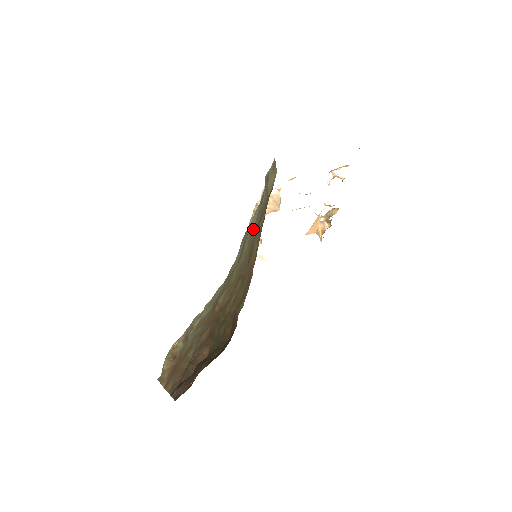
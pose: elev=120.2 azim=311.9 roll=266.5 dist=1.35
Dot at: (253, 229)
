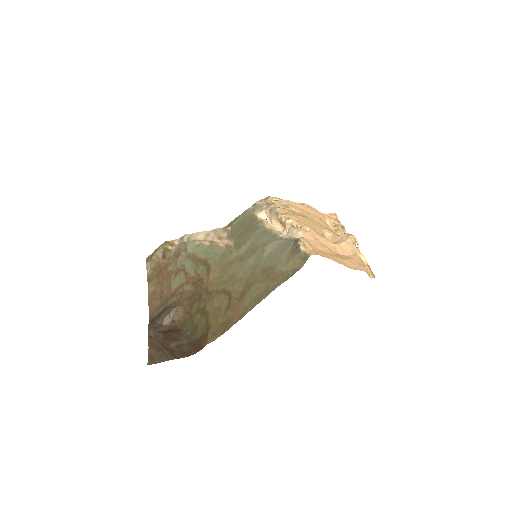
Dot at: (263, 258)
